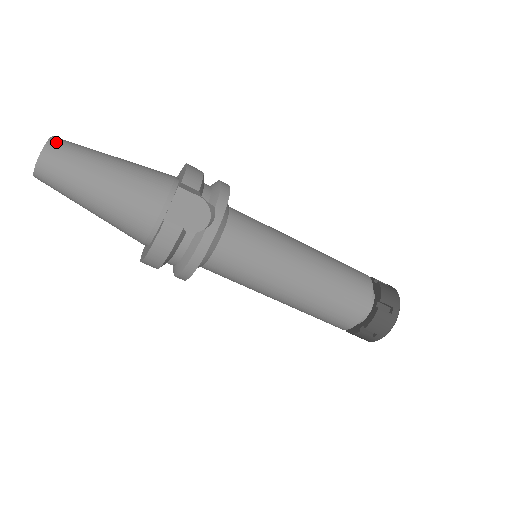
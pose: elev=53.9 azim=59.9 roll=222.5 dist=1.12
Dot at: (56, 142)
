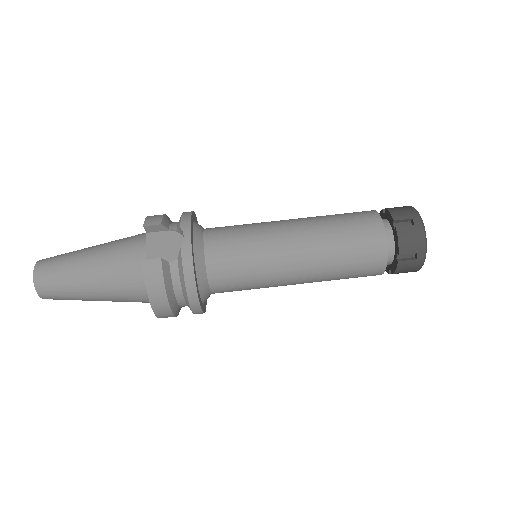
Dot at: (43, 261)
